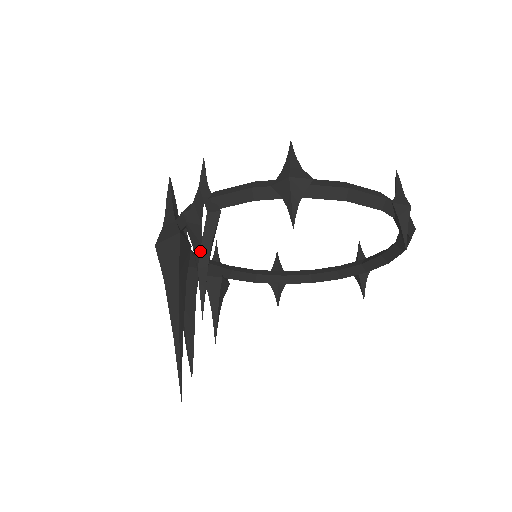
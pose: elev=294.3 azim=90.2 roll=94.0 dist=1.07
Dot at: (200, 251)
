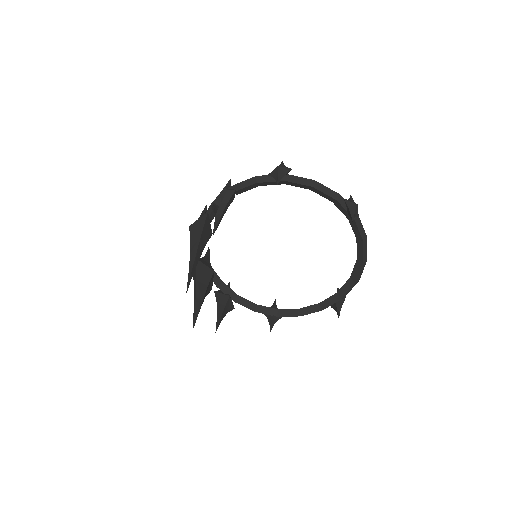
Dot at: (219, 207)
